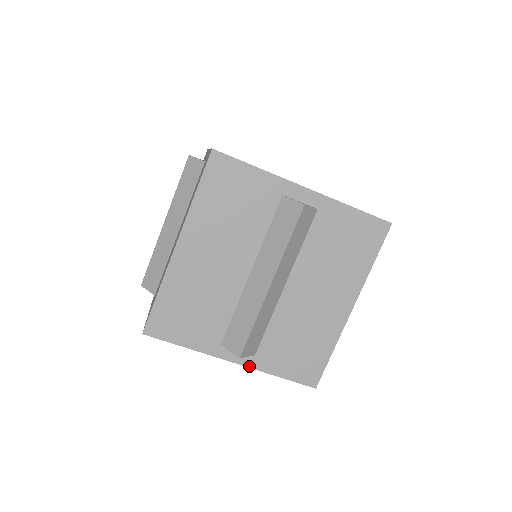
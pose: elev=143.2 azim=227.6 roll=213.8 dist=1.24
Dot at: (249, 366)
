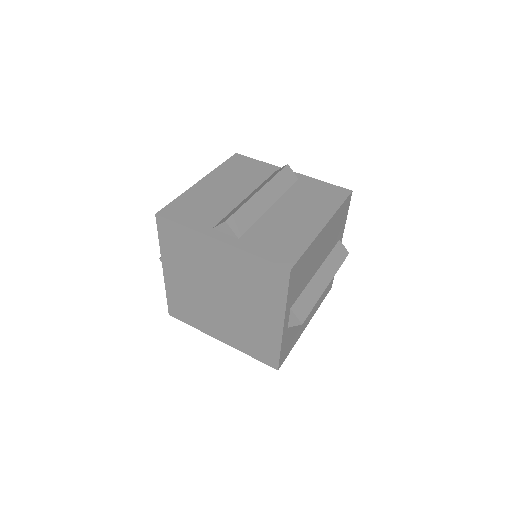
Dot at: (232, 245)
